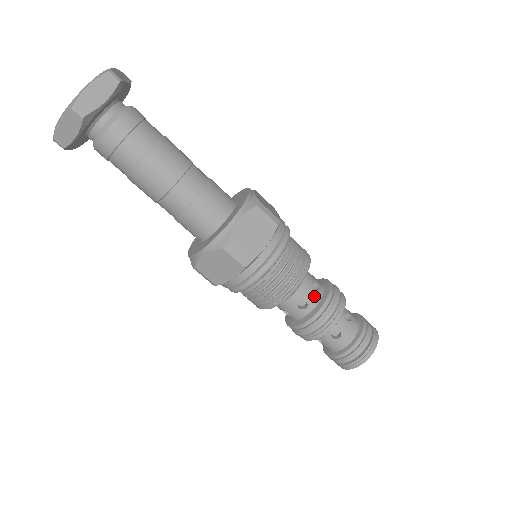
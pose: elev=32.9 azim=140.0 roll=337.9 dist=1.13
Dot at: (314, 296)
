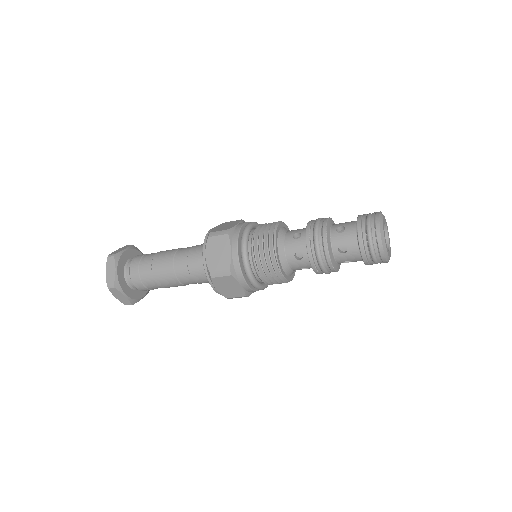
Dot at: (304, 263)
